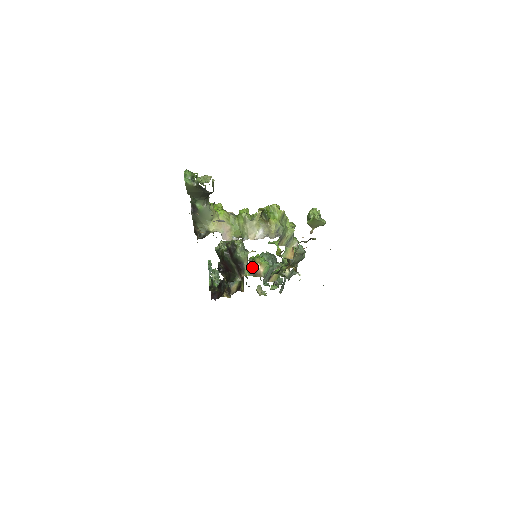
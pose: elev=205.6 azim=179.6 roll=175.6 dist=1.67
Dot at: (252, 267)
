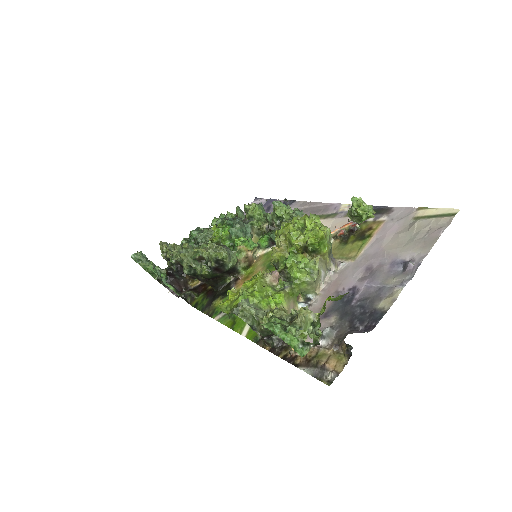
Dot at: (244, 261)
